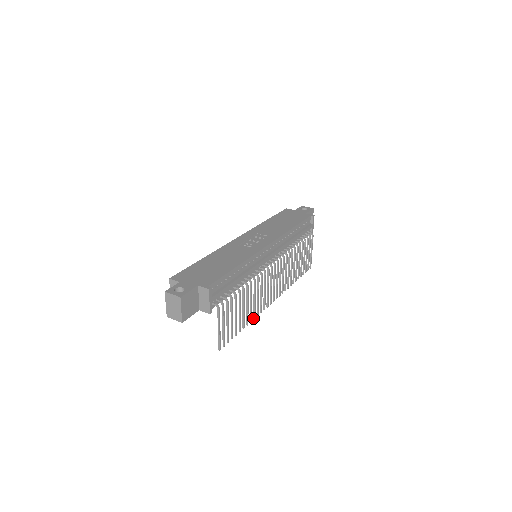
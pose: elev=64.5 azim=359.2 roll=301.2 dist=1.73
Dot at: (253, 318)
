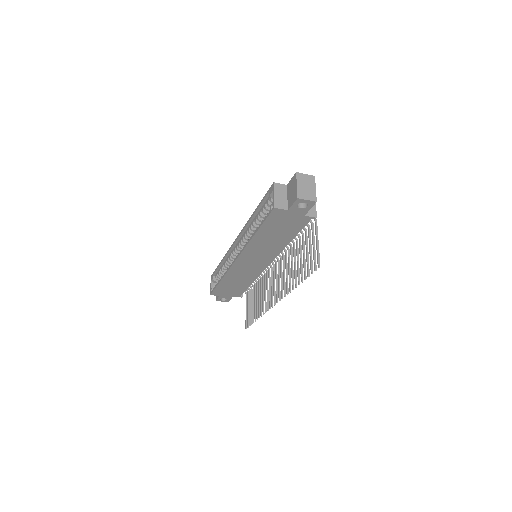
Dot at: (290, 290)
